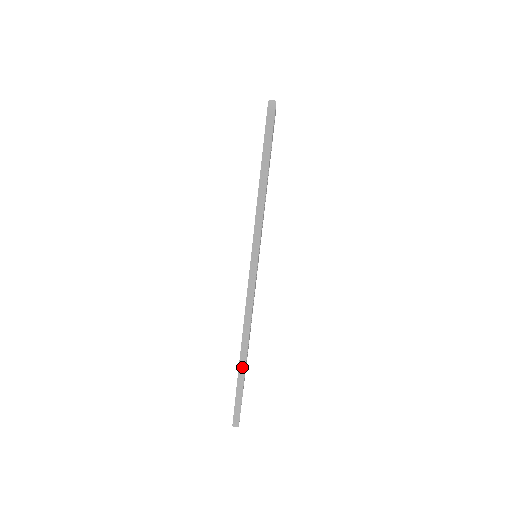
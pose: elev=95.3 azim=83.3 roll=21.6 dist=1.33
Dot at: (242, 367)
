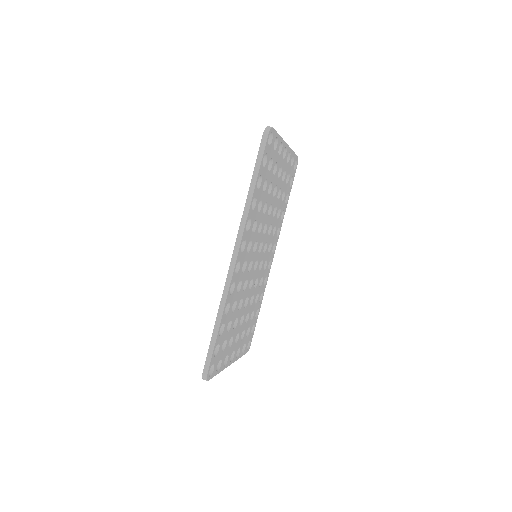
Dot at: (217, 324)
